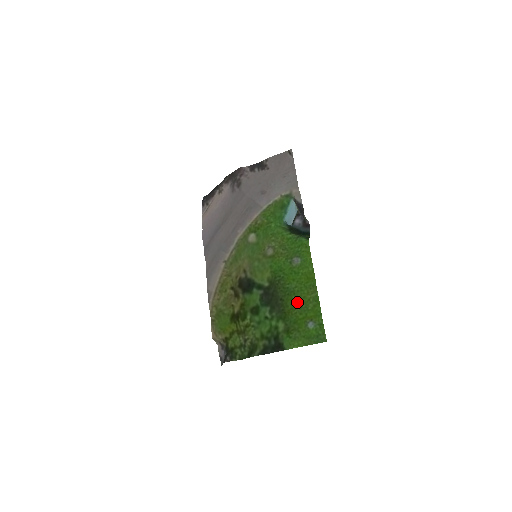
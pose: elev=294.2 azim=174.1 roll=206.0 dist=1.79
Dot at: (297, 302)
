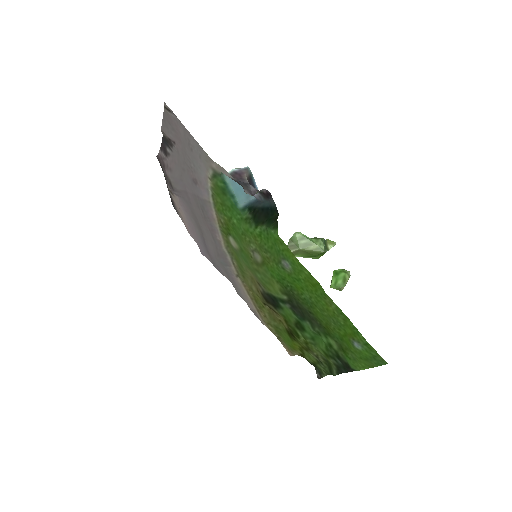
Dot at: (325, 316)
